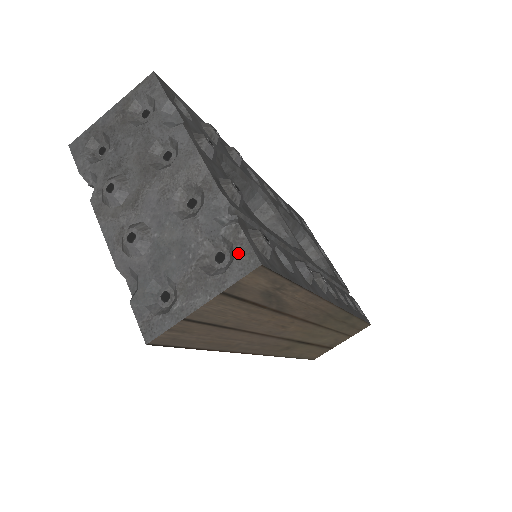
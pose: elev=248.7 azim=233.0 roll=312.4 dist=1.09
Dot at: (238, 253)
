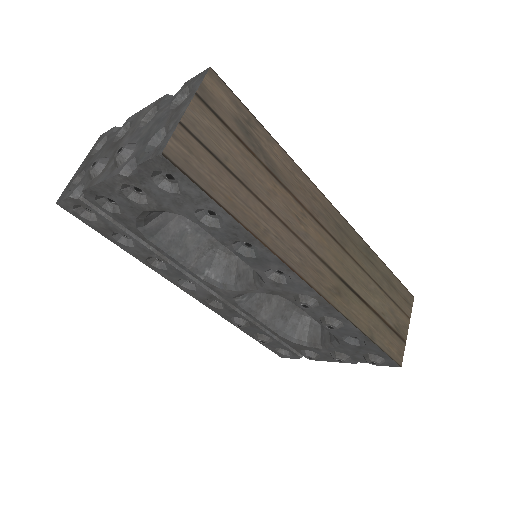
Dot at: (194, 82)
